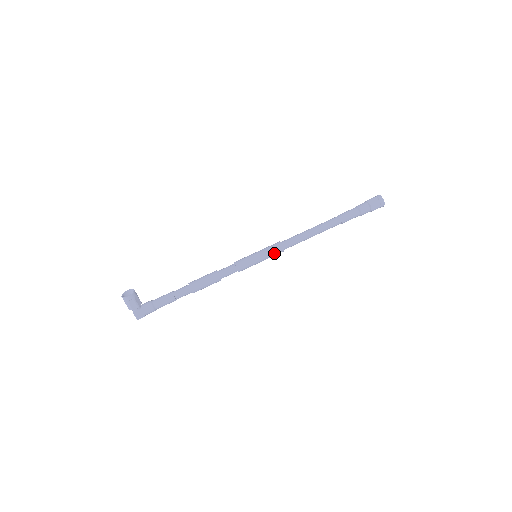
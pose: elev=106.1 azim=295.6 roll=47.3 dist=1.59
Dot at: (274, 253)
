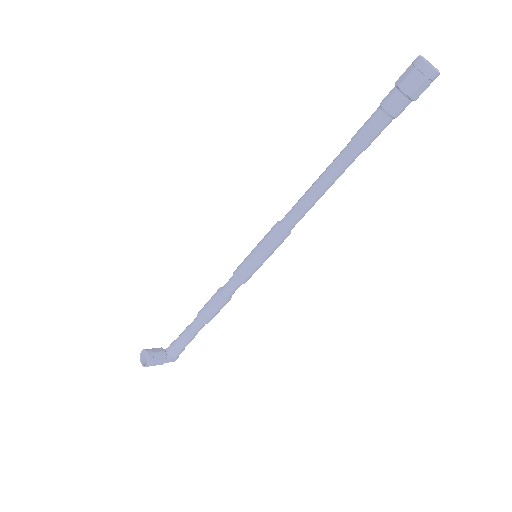
Dot at: (278, 245)
